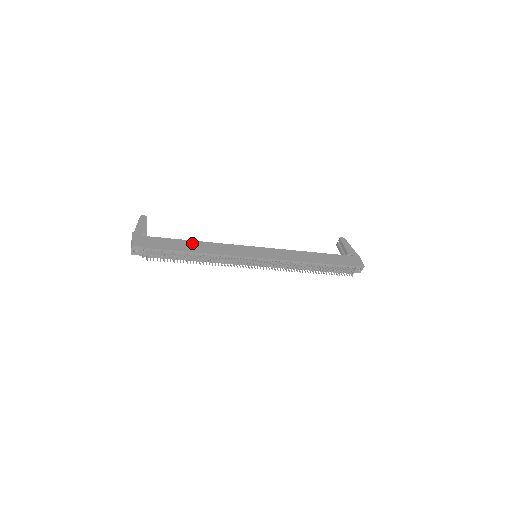
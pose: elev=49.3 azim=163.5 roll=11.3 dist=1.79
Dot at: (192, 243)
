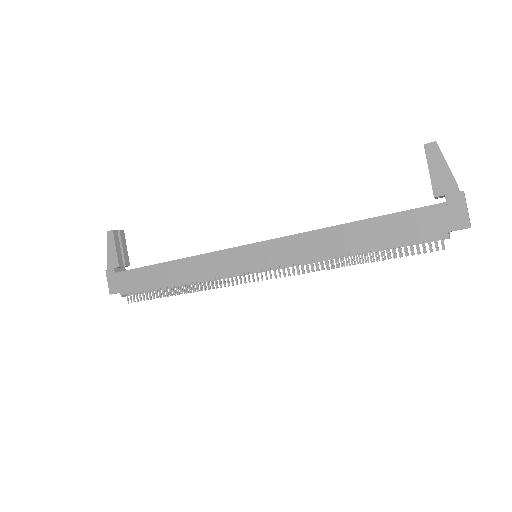
Dot at: (166, 268)
